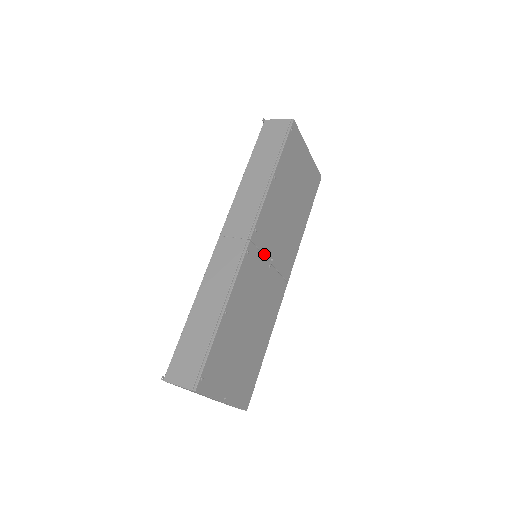
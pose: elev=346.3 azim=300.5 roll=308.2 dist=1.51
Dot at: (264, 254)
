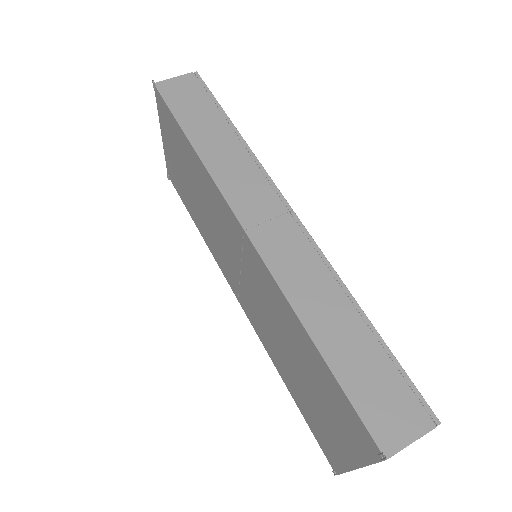
Dot at: occluded
